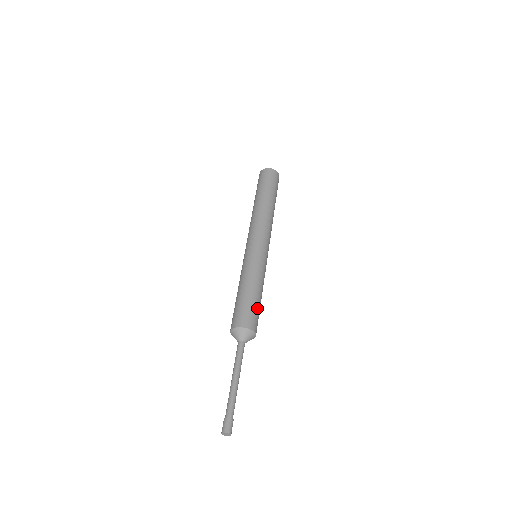
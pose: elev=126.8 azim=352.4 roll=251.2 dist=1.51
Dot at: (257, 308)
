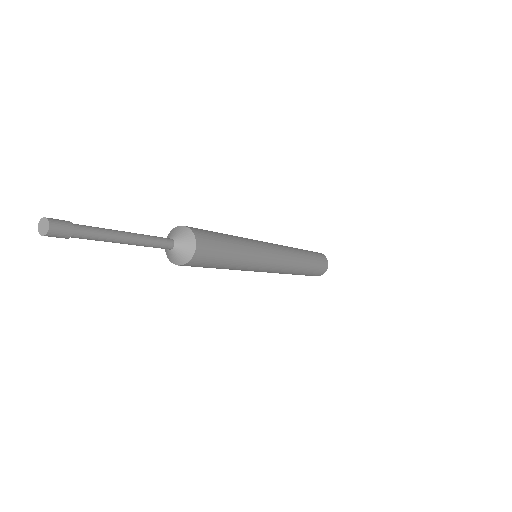
Dot at: occluded
